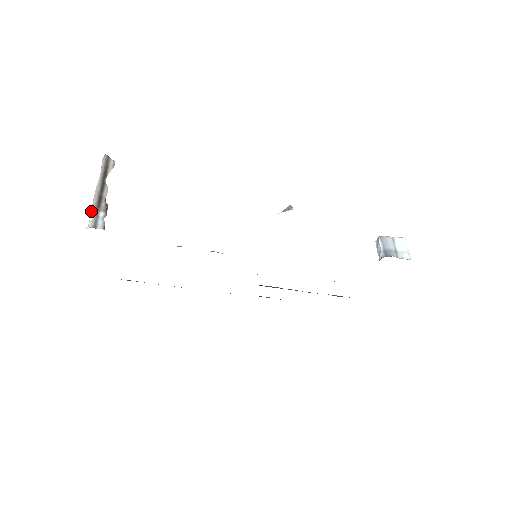
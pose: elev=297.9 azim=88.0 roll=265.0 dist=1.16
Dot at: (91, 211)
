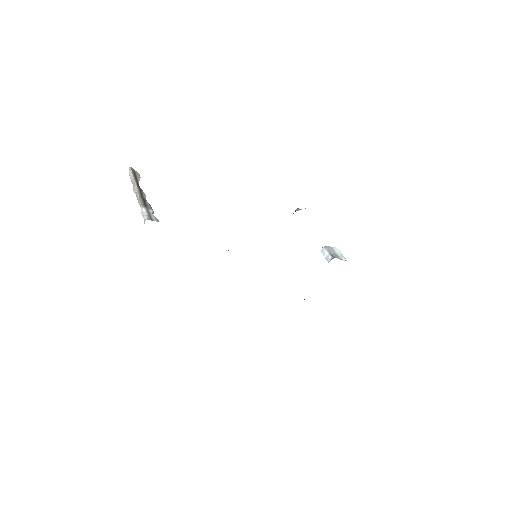
Dot at: (142, 208)
